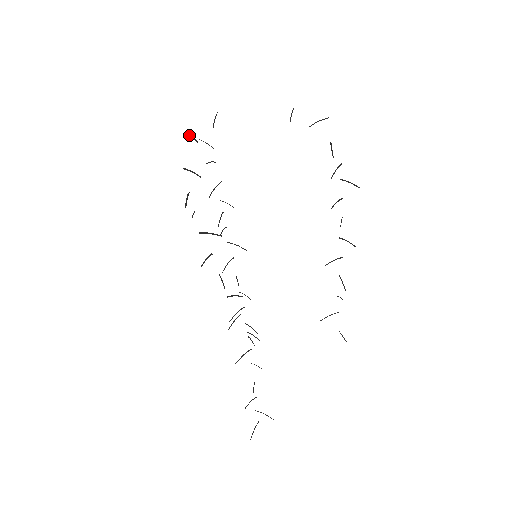
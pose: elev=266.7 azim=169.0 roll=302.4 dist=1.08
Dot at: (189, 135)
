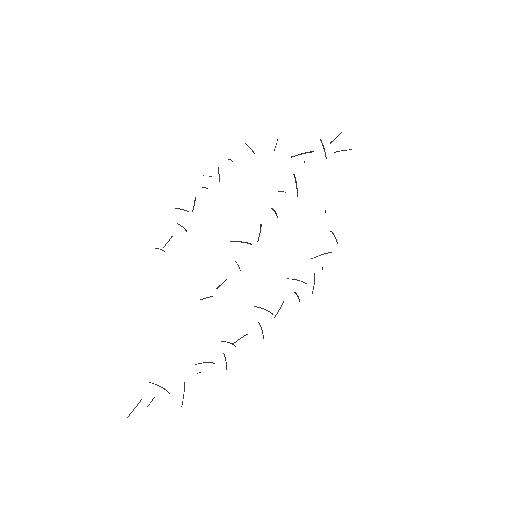
Dot at: occluded
